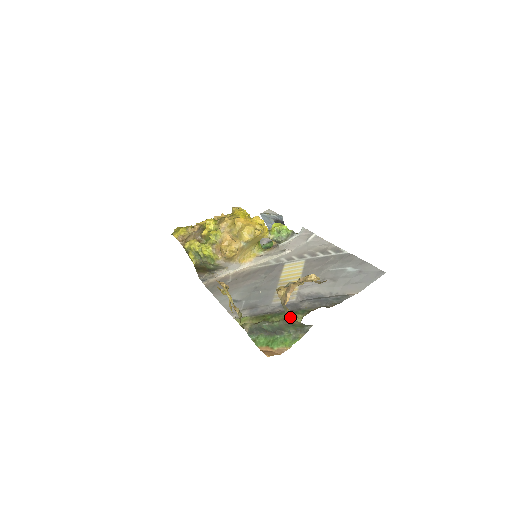
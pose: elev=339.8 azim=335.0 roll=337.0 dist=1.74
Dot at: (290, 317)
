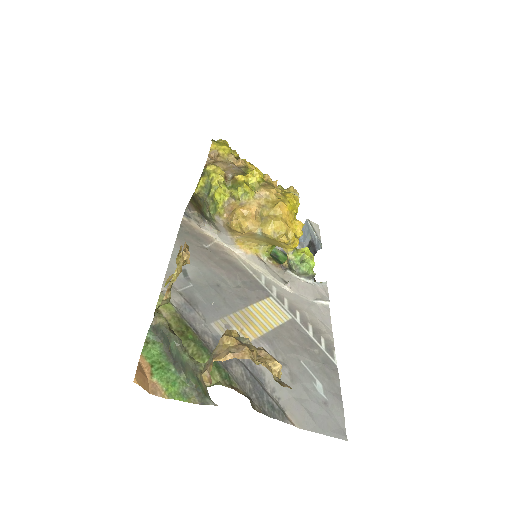
Dot at: (204, 374)
